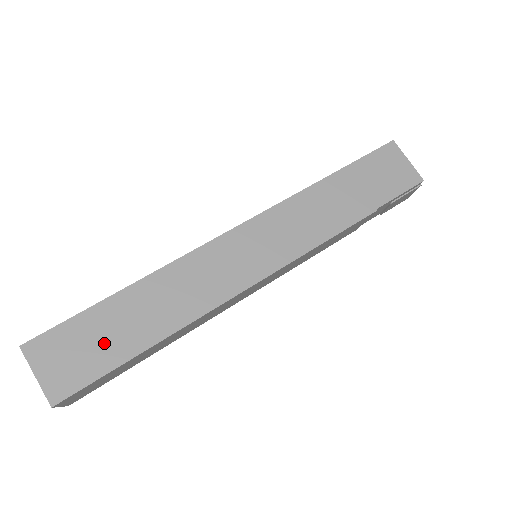
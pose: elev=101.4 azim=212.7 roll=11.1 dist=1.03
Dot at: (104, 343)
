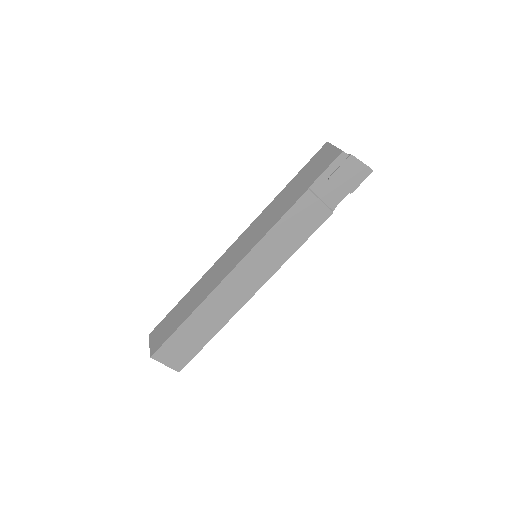
Dot at: (173, 323)
